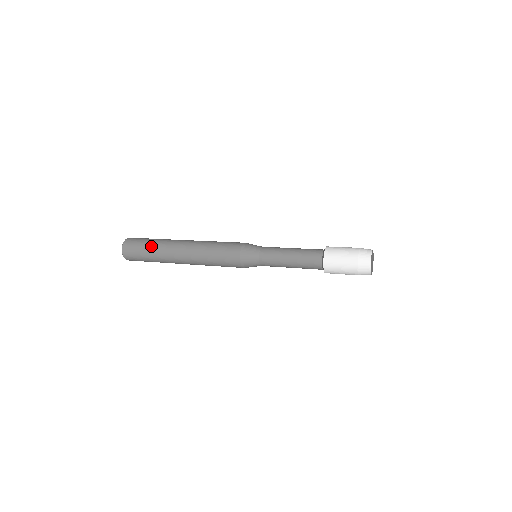
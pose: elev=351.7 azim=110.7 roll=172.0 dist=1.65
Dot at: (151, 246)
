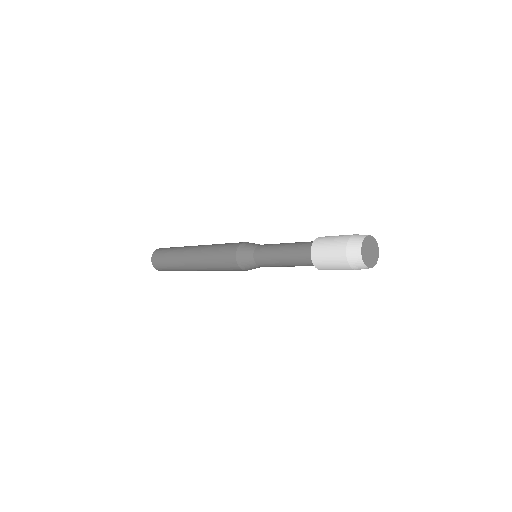
Dot at: (172, 251)
